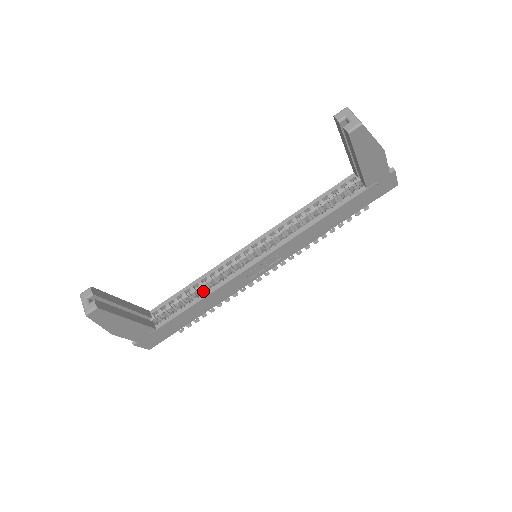
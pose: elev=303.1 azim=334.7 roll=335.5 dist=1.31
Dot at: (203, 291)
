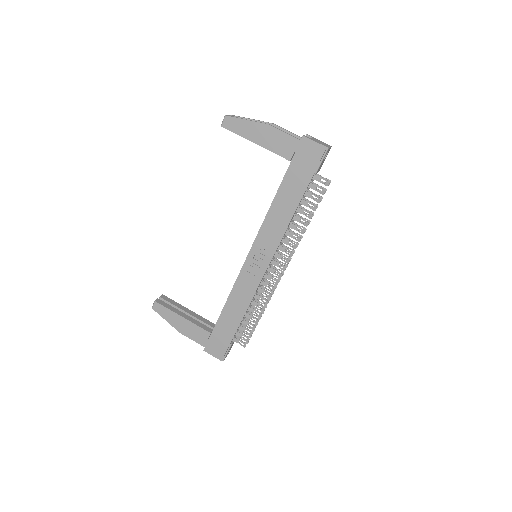
Dot at: occluded
